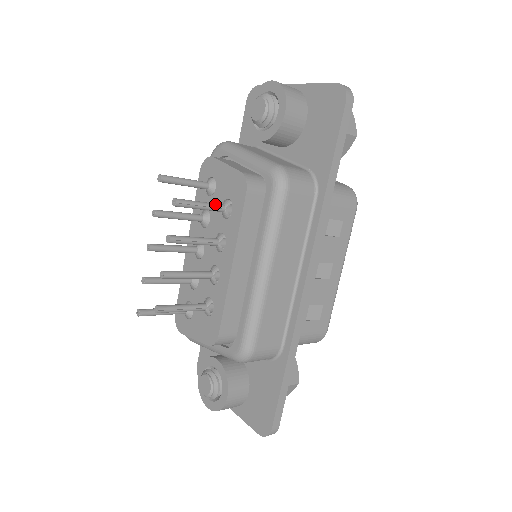
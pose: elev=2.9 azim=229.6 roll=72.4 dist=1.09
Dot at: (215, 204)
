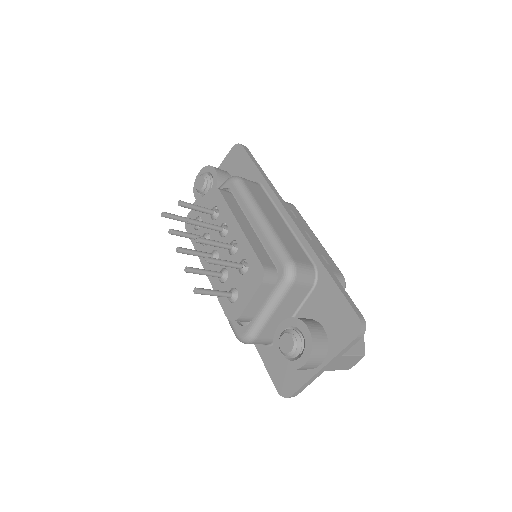
Dot at: (205, 208)
